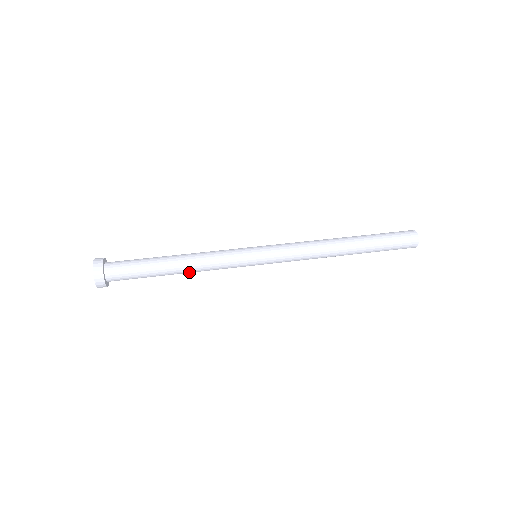
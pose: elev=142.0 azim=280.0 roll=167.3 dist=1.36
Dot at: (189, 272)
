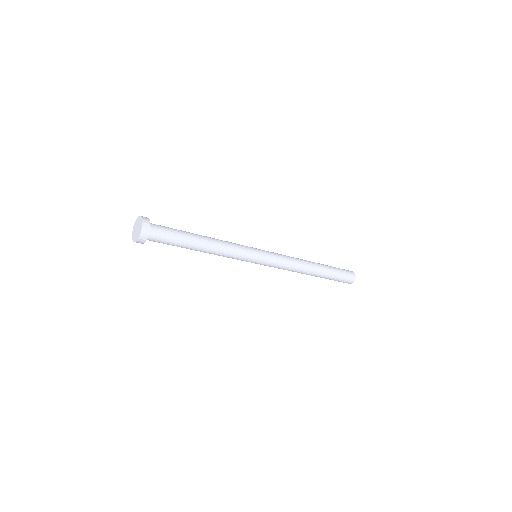
Dot at: (212, 247)
